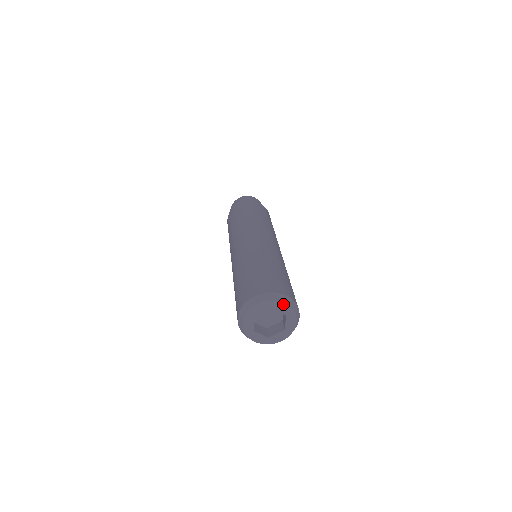
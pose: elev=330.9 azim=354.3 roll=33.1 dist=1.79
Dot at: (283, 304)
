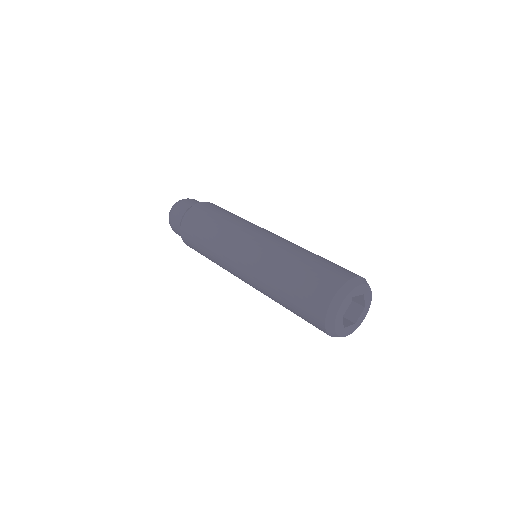
Dot at: (360, 286)
